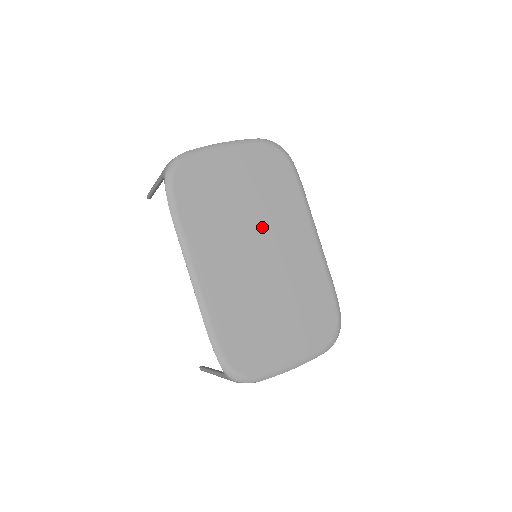
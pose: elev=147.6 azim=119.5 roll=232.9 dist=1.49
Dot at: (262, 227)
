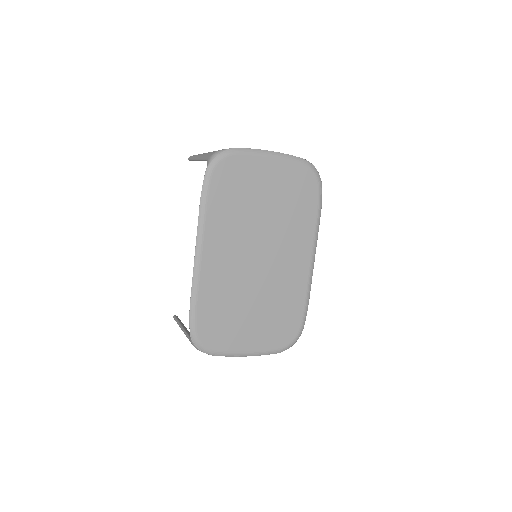
Dot at: (271, 235)
